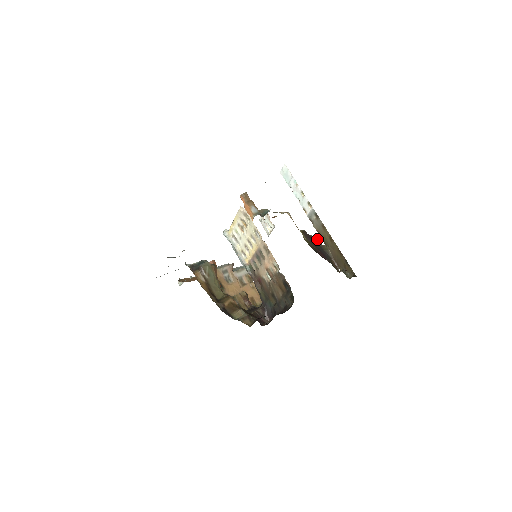
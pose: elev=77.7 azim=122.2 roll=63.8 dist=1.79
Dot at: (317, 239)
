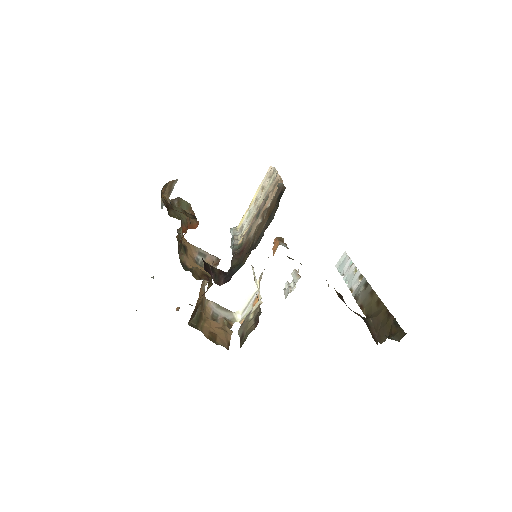
Dot at: occluded
